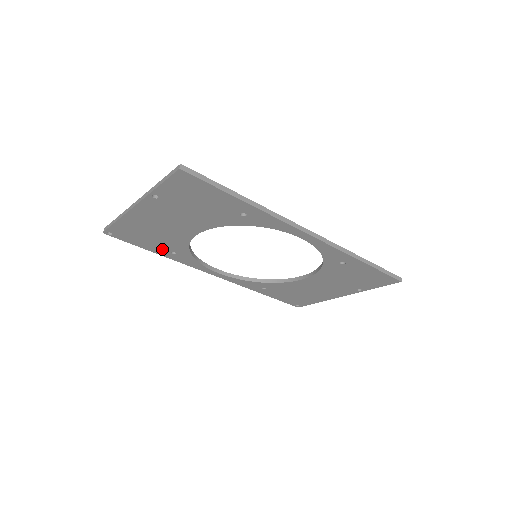
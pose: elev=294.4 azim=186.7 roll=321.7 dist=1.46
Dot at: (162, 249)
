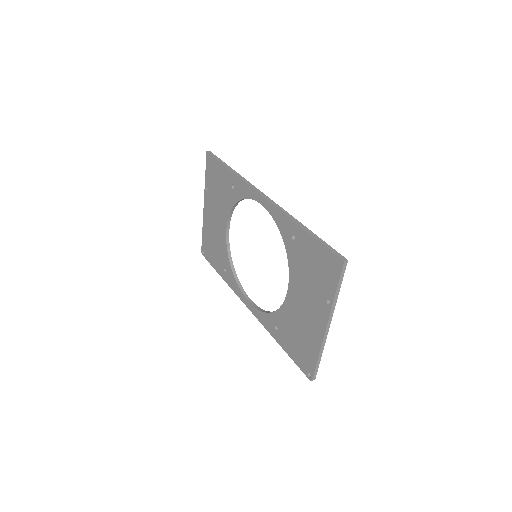
Dot at: (221, 266)
